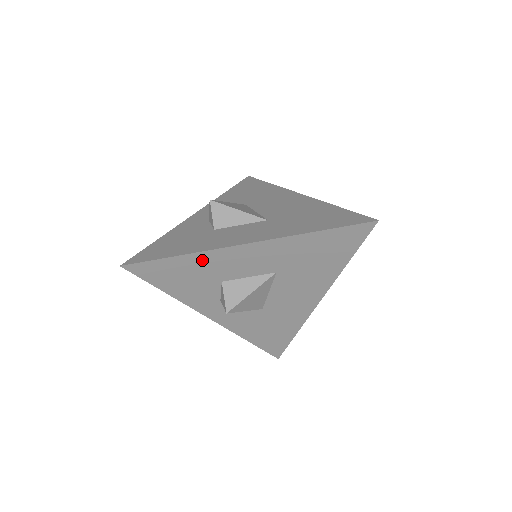
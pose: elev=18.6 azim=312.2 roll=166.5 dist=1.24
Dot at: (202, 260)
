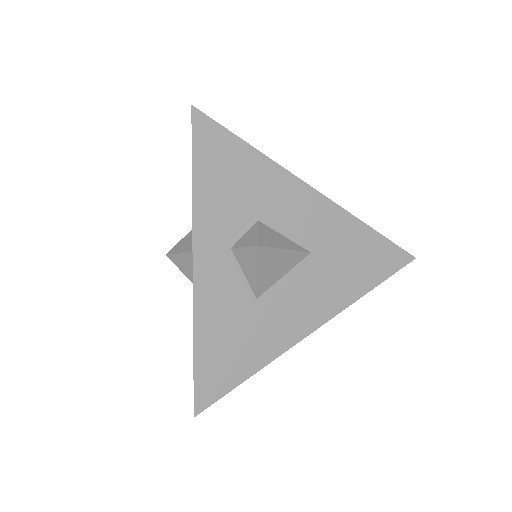
Dot at: (268, 175)
